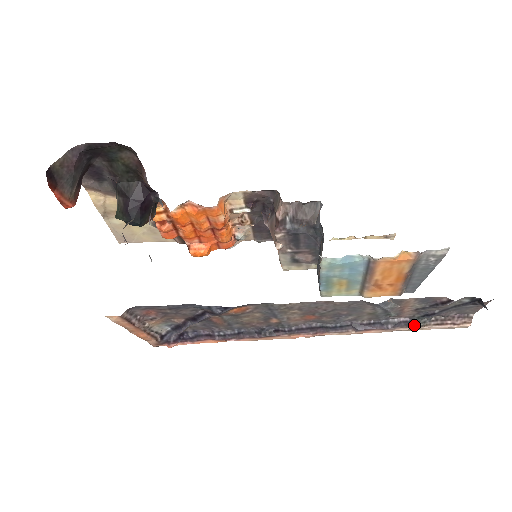
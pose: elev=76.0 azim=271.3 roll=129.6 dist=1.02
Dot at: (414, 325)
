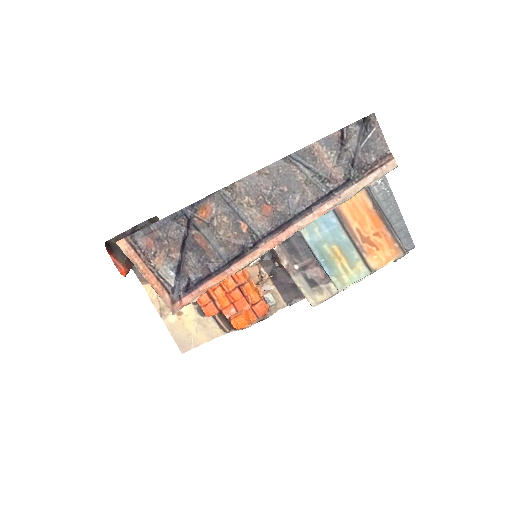
Dot at: (352, 183)
